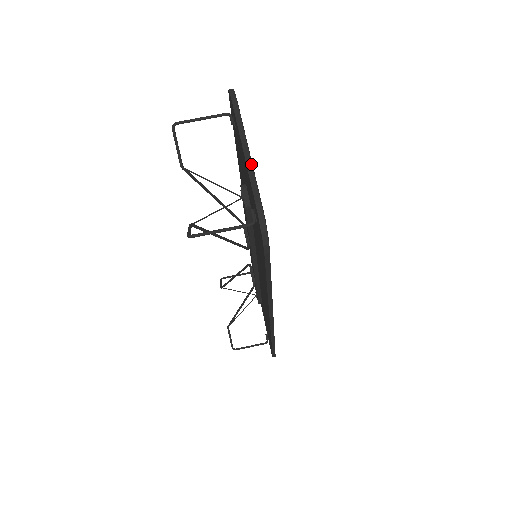
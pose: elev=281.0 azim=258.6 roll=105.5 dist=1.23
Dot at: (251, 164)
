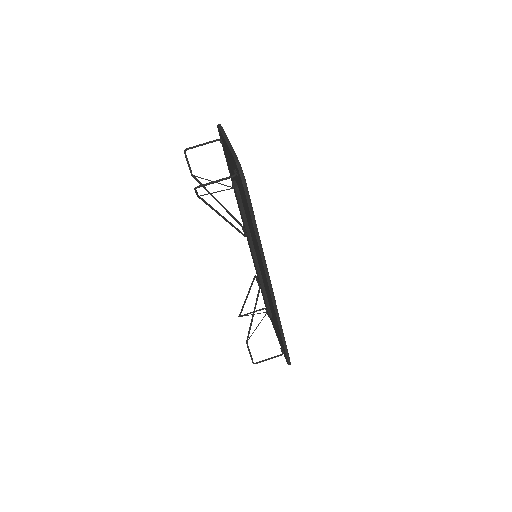
Dot at: (231, 145)
